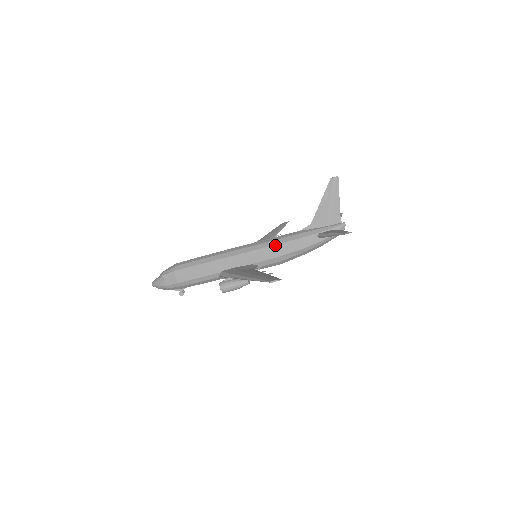
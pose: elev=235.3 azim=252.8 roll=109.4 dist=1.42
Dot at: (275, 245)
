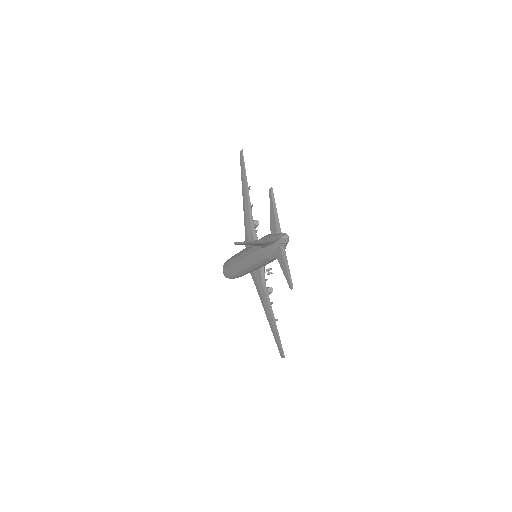
Dot at: (258, 263)
